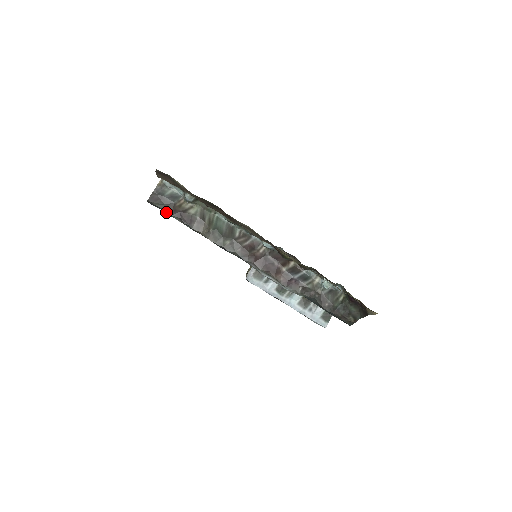
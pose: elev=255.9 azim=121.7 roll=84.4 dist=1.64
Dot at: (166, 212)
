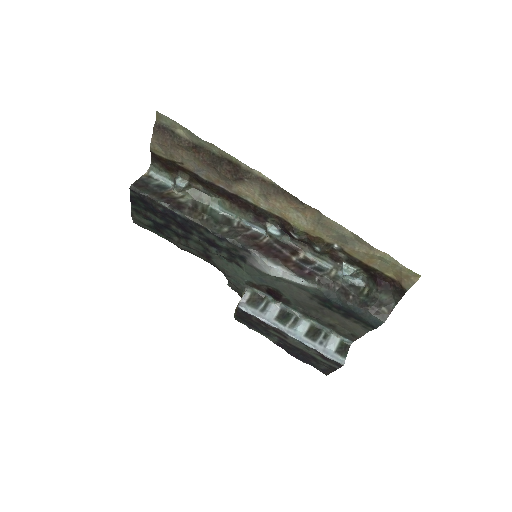
Dot at: (152, 198)
